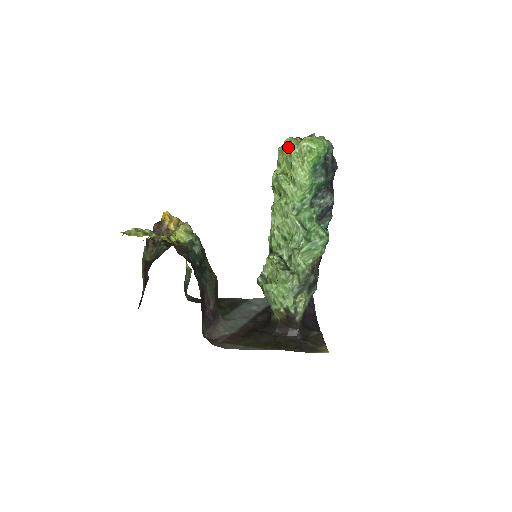
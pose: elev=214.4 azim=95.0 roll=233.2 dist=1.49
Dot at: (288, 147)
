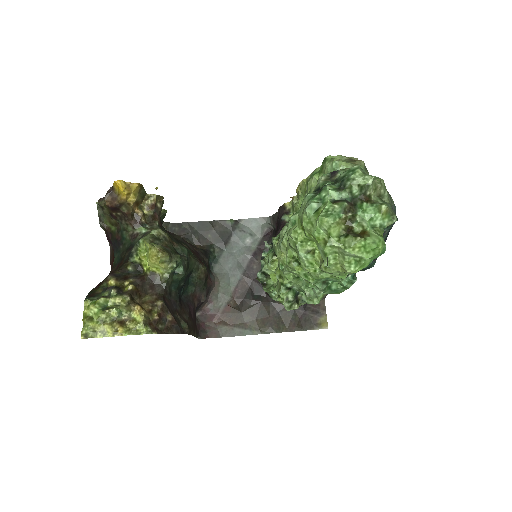
Dot at: (323, 234)
